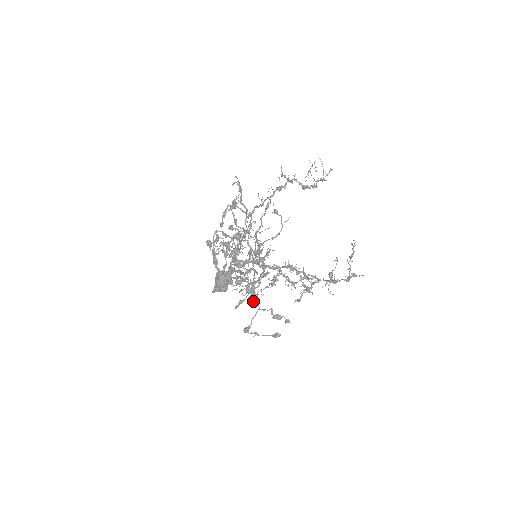
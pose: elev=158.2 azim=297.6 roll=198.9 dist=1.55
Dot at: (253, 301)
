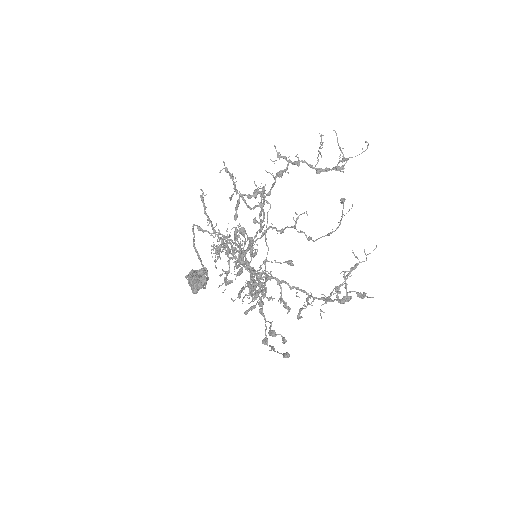
Dot at: (259, 309)
